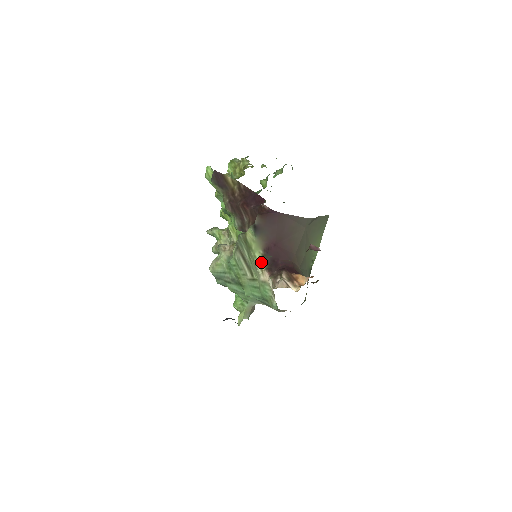
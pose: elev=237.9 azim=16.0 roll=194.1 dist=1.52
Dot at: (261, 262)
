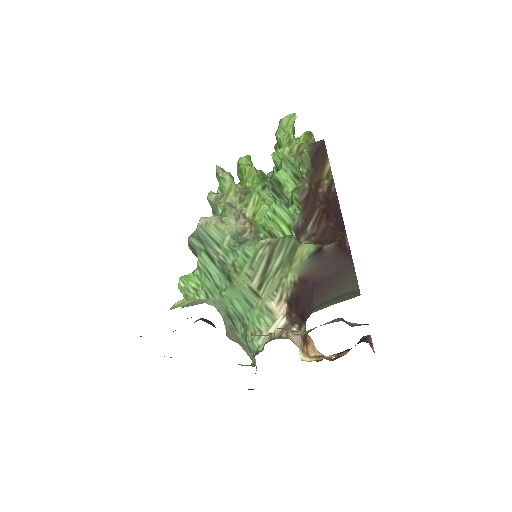
Dot at: (288, 288)
